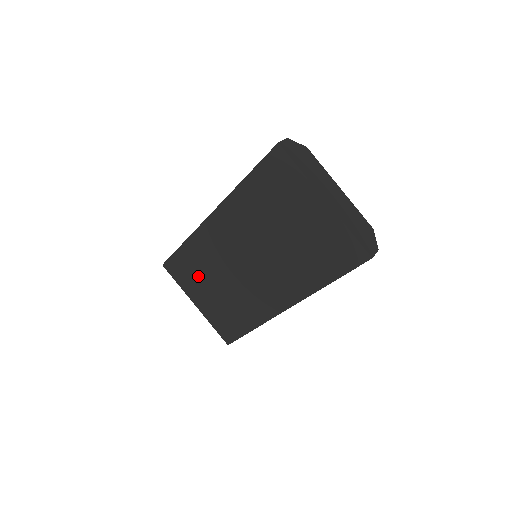
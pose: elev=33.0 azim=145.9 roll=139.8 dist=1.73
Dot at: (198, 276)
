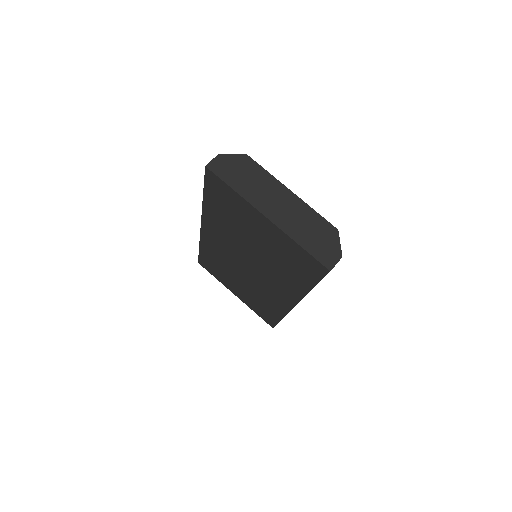
Dot at: (223, 273)
